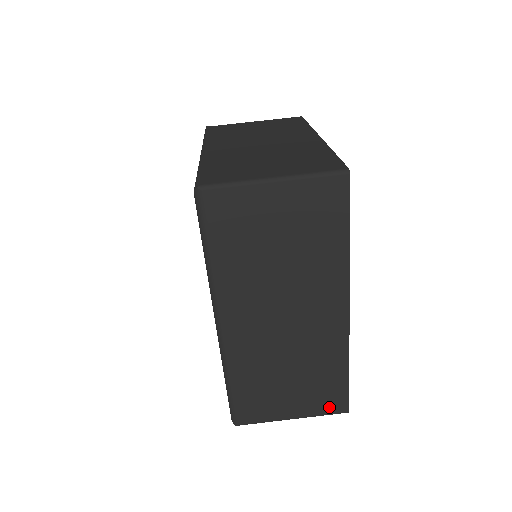
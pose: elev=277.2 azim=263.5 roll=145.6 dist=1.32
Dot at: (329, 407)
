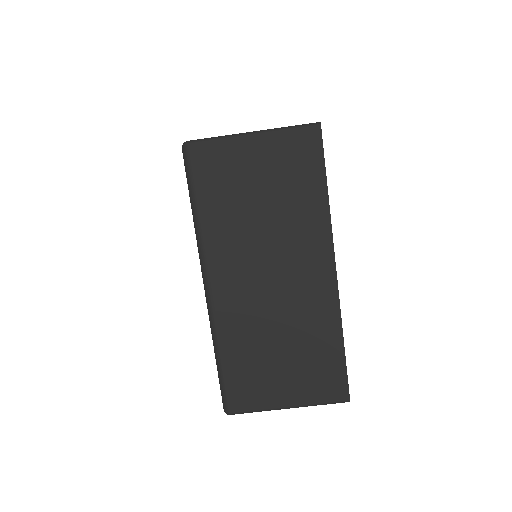
Dot at: (327, 393)
